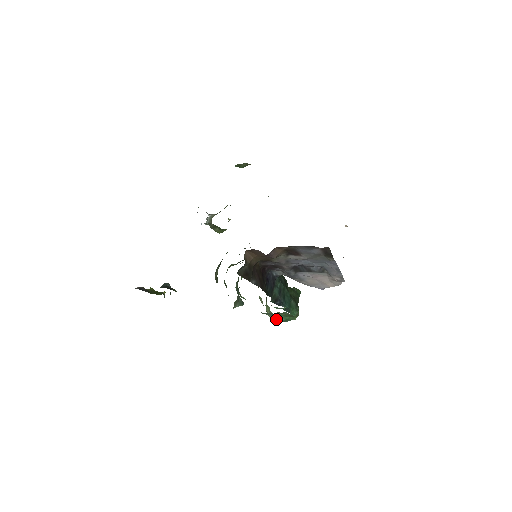
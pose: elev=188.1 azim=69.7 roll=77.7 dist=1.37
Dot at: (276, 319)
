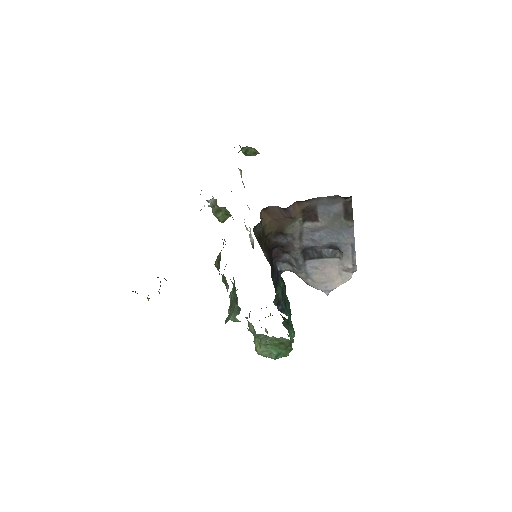
Dot at: (266, 355)
